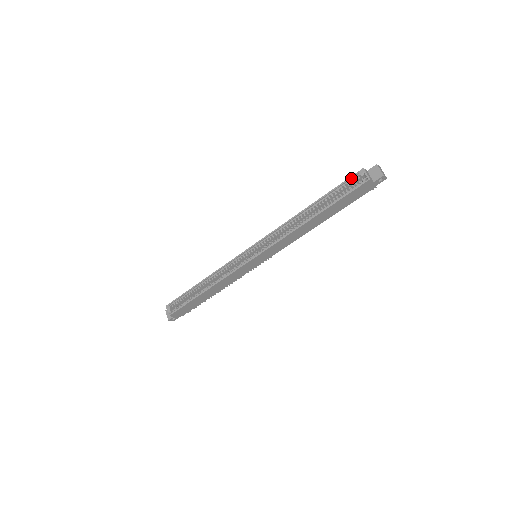
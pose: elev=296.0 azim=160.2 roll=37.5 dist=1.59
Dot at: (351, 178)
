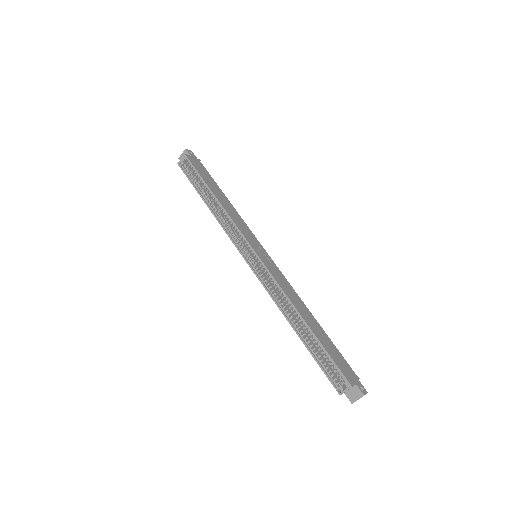
Dot at: (341, 372)
